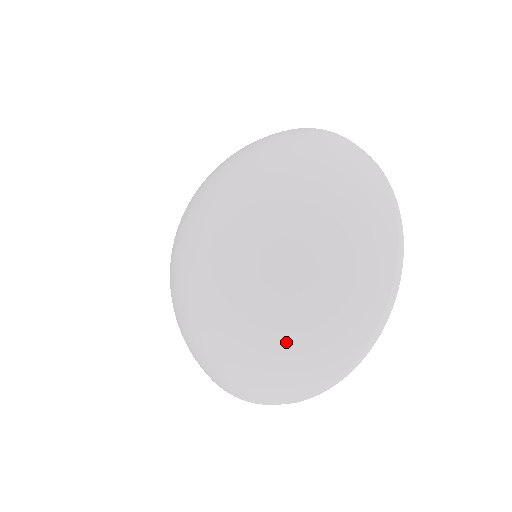
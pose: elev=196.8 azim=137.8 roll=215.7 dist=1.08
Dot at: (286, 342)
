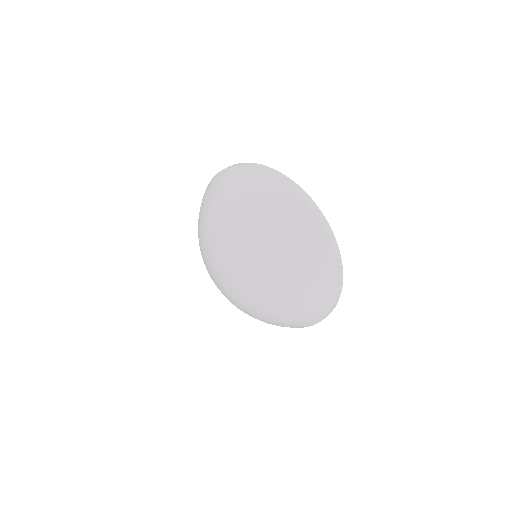
Dot at: (294, 313)
